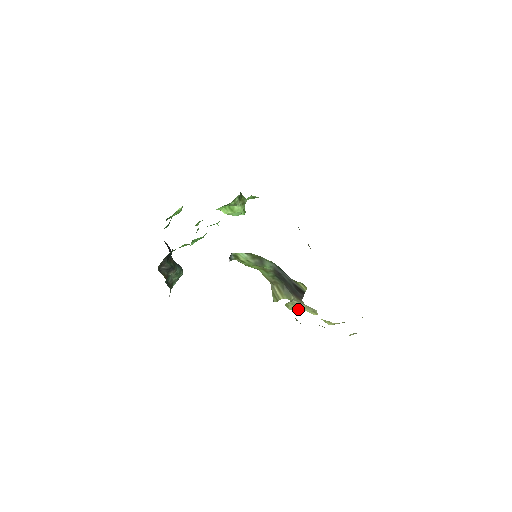
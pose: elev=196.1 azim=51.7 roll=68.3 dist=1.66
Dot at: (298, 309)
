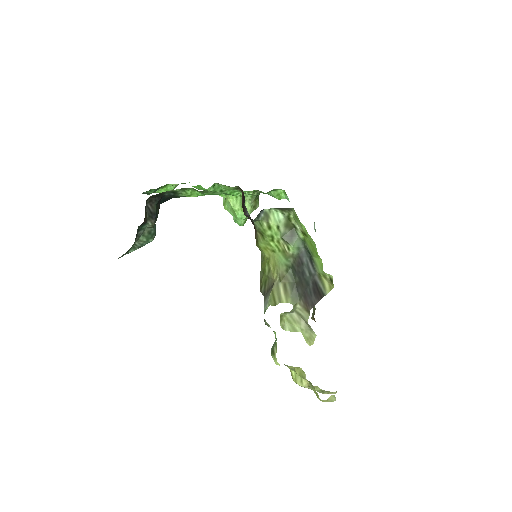
Dot at: (292, 328)
